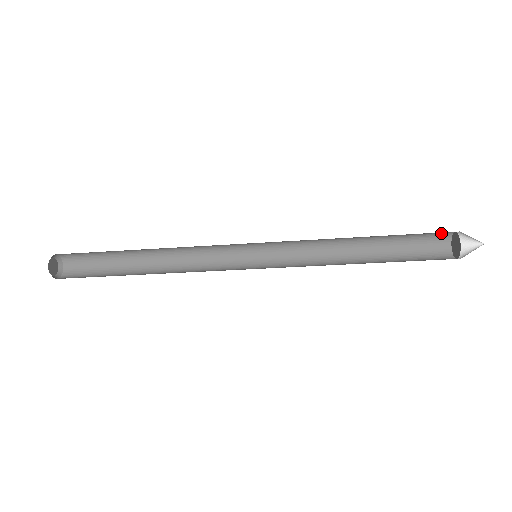
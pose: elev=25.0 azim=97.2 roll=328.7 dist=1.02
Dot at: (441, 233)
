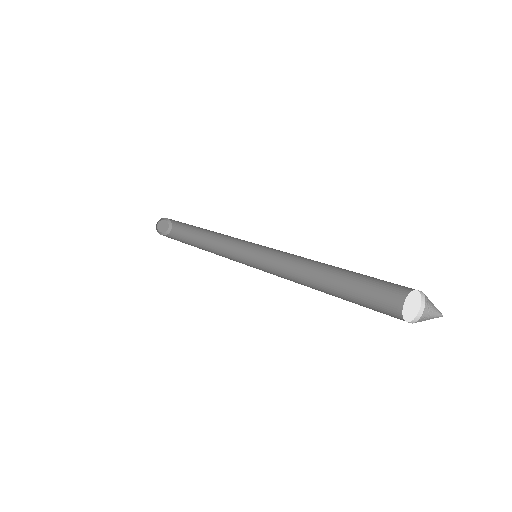
Dot at: occluded
